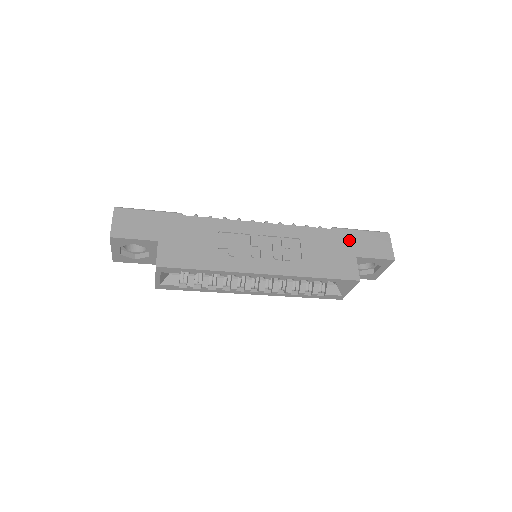
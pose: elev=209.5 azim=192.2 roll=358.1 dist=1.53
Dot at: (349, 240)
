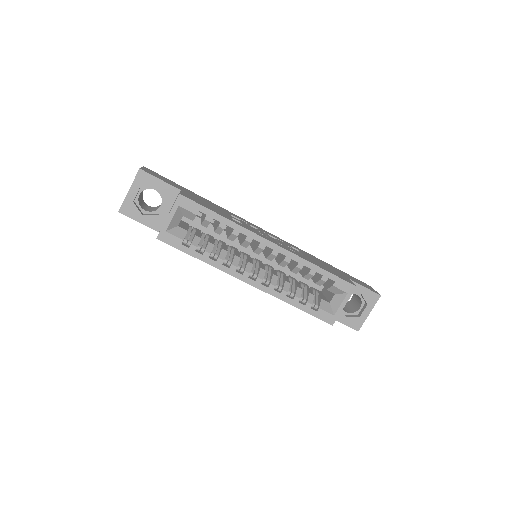
Dot at: (339, 271)
